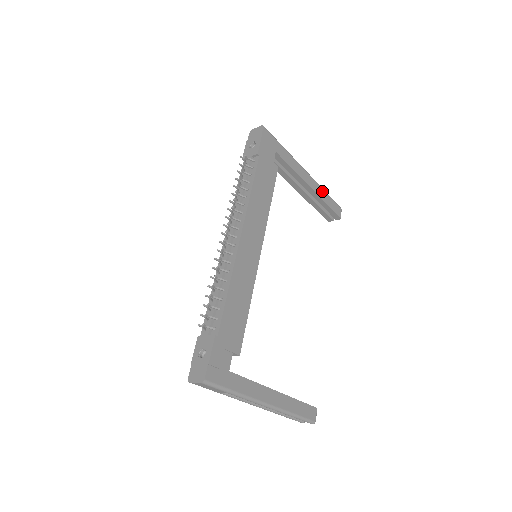
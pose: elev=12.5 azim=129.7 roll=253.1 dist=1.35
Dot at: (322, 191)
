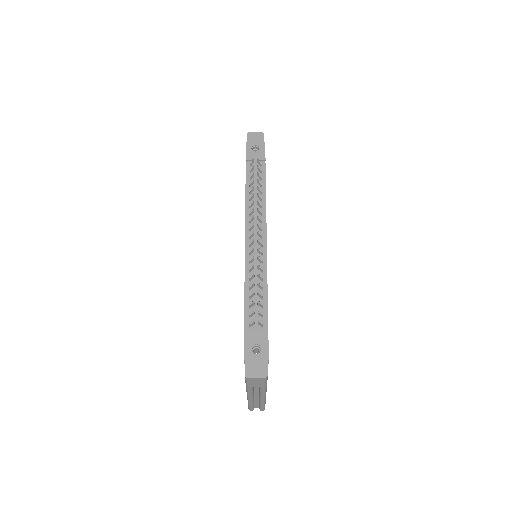
Dot at: occluded
